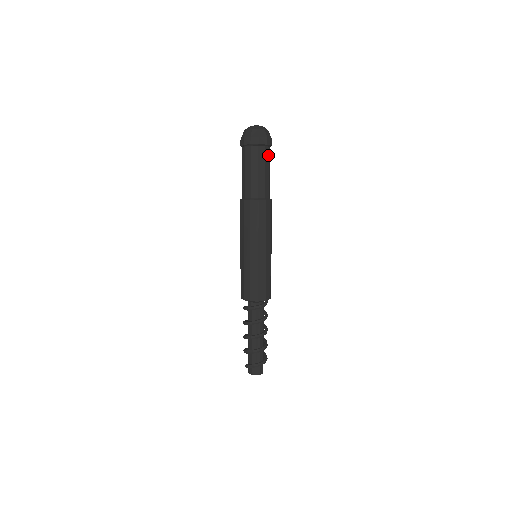
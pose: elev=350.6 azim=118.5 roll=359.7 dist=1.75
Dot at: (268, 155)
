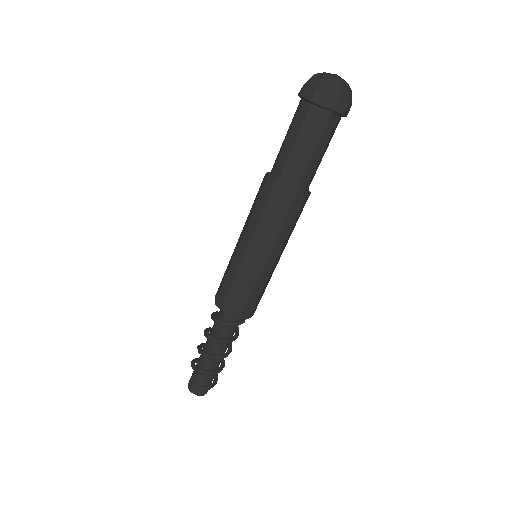
Dot at: occluded
